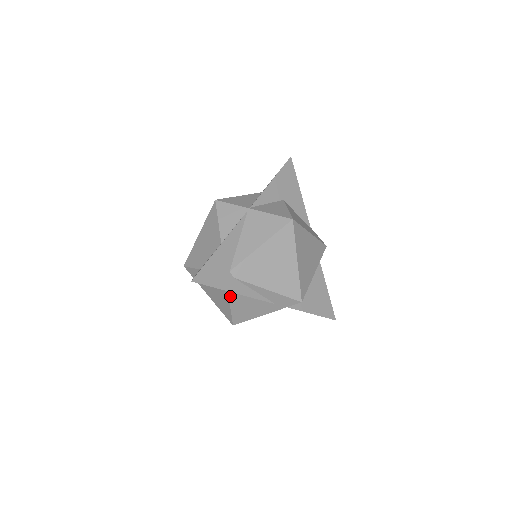
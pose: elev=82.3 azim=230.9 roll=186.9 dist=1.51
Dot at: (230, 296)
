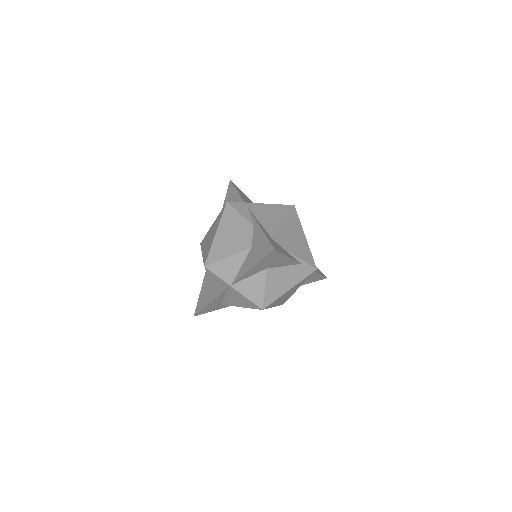
Dot at: occluded
